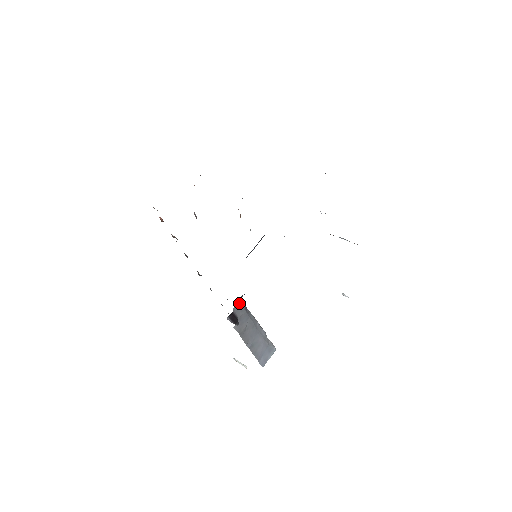
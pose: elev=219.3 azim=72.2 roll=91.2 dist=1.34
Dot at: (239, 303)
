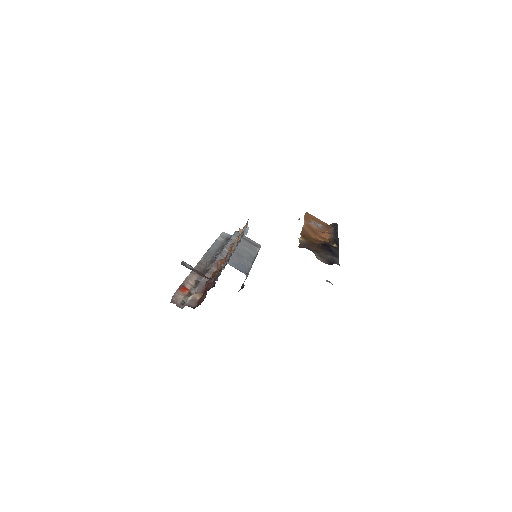
Dot at: occluded
